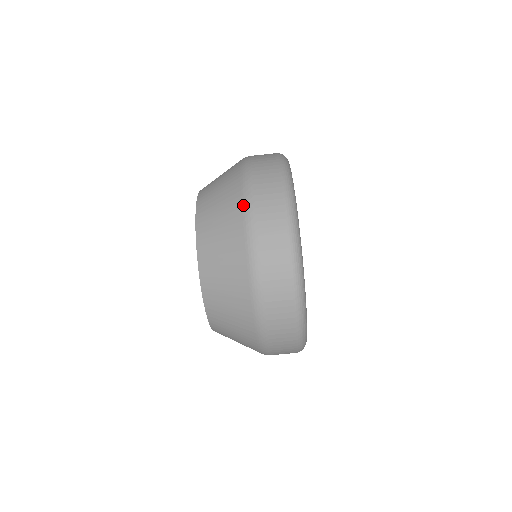
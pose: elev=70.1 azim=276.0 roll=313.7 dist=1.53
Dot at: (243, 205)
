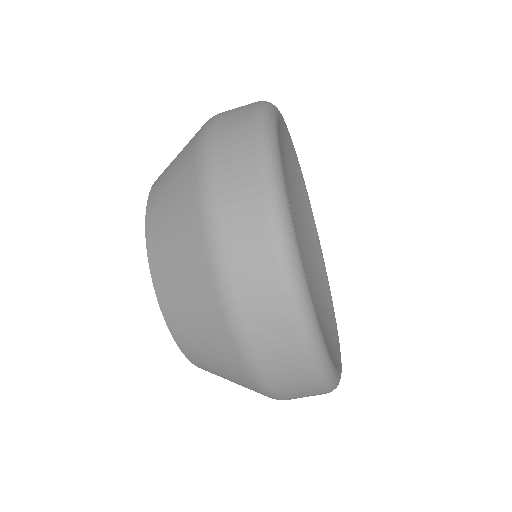
Dot at: (259, 389)
